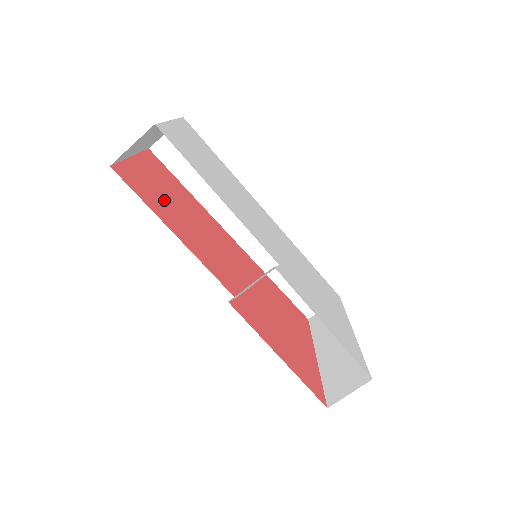
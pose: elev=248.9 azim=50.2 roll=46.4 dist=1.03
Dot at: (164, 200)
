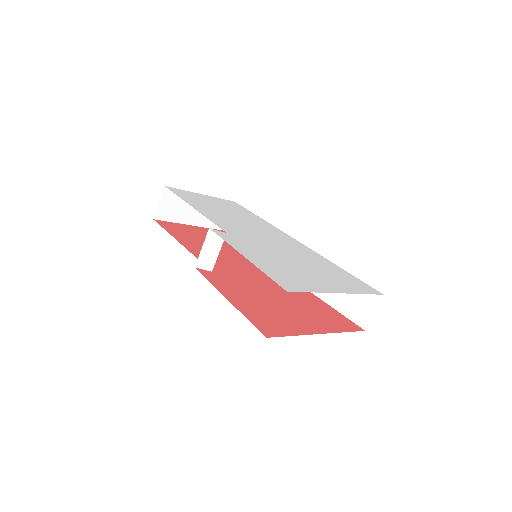
Dot at: (196, 238)
